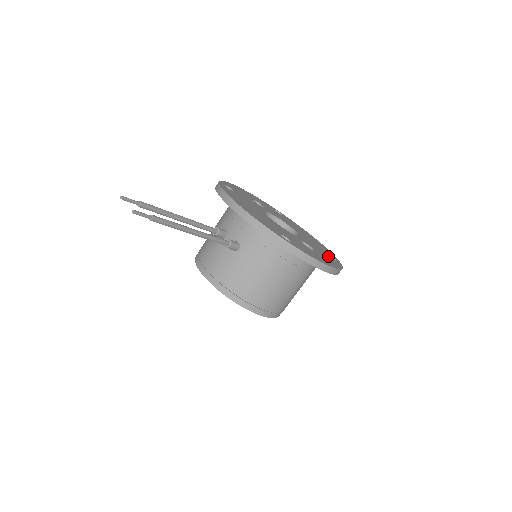
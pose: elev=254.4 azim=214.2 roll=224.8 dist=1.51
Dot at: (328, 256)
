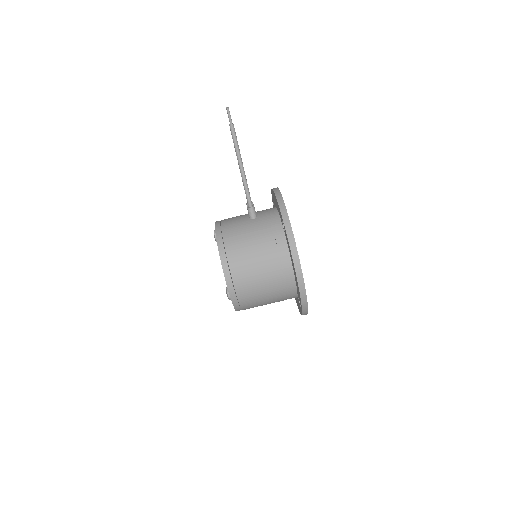
Dot at: occluded
